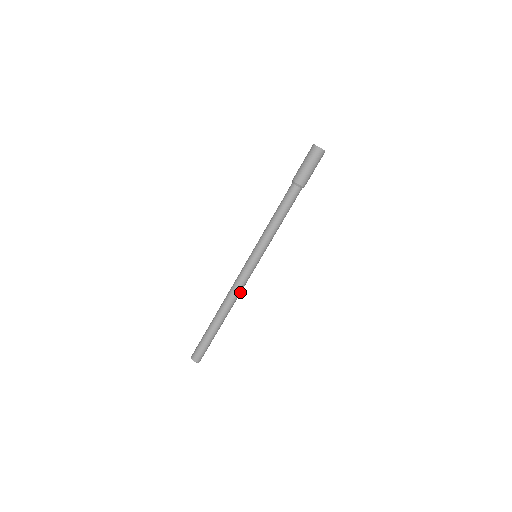
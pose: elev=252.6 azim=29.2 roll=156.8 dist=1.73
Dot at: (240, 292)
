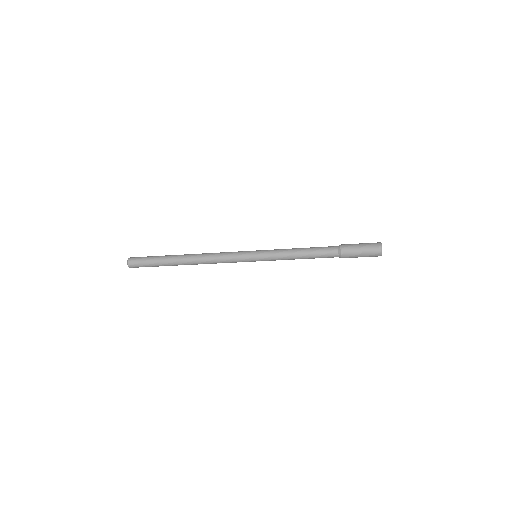
Dot at: occluded
